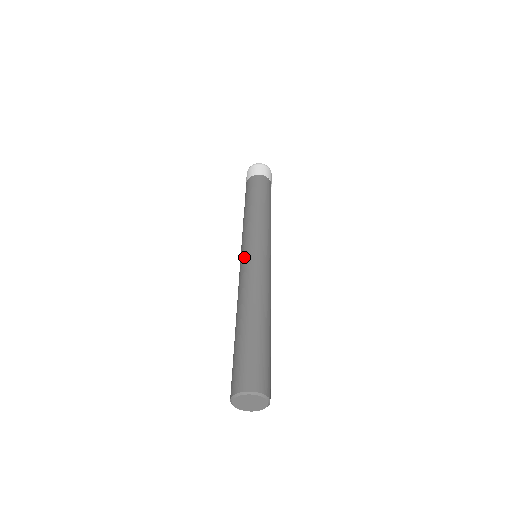
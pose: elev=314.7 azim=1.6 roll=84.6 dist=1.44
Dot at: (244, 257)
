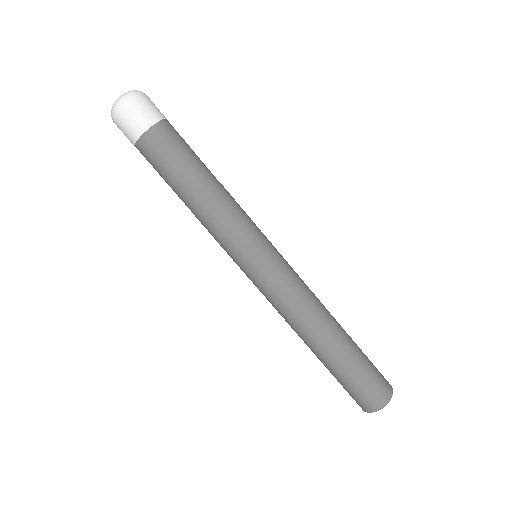
Dot at: (269, 272)
